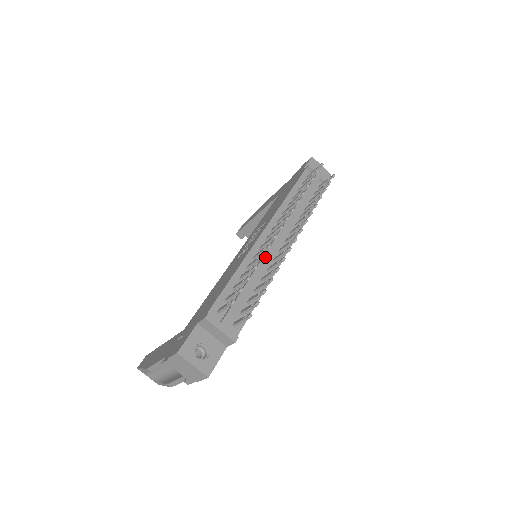
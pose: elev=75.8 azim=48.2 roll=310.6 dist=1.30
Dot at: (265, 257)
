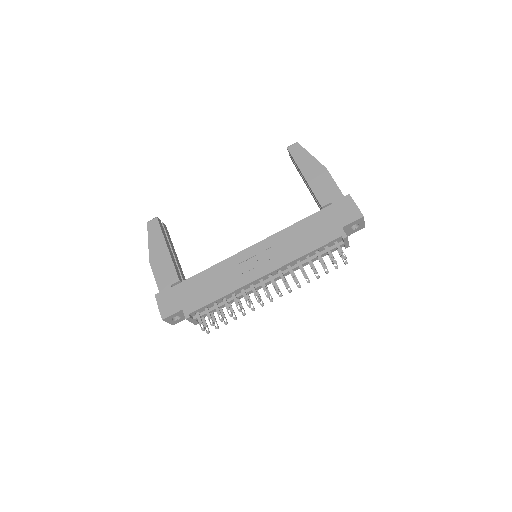
Dot at: (249, 292)
